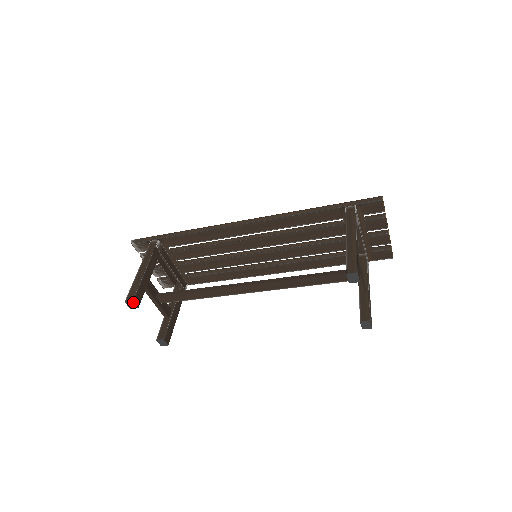
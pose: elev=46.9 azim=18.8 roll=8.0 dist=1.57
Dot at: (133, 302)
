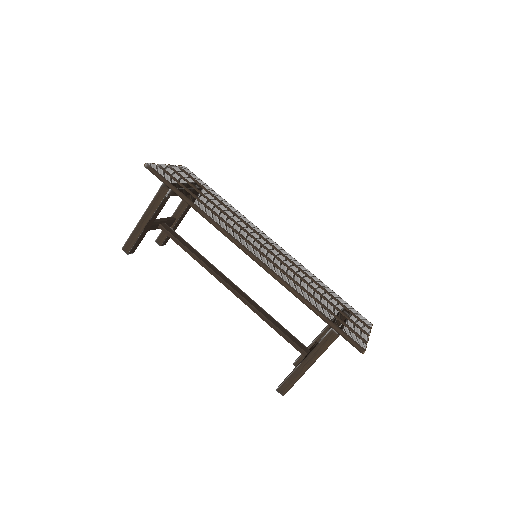
Dot at: (128, 254)
